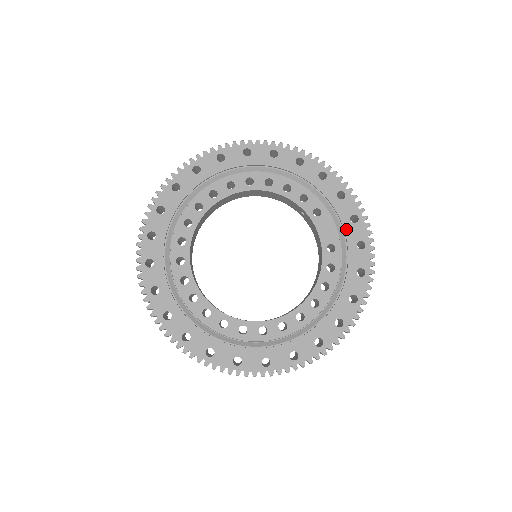
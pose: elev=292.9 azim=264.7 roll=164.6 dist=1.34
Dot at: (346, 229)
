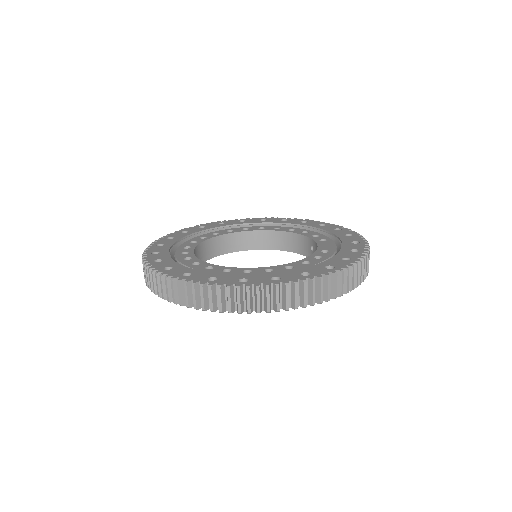
Dot at: (344, 244)
